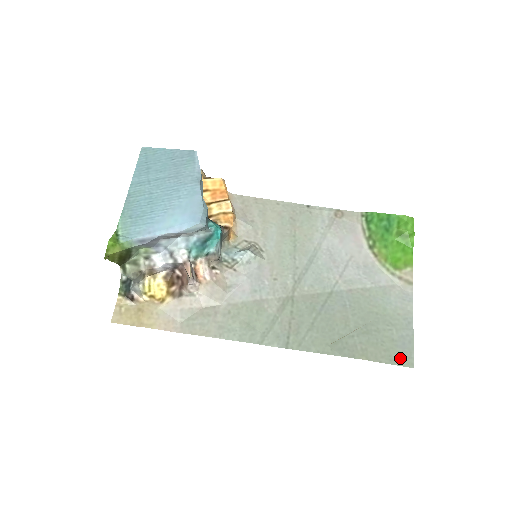
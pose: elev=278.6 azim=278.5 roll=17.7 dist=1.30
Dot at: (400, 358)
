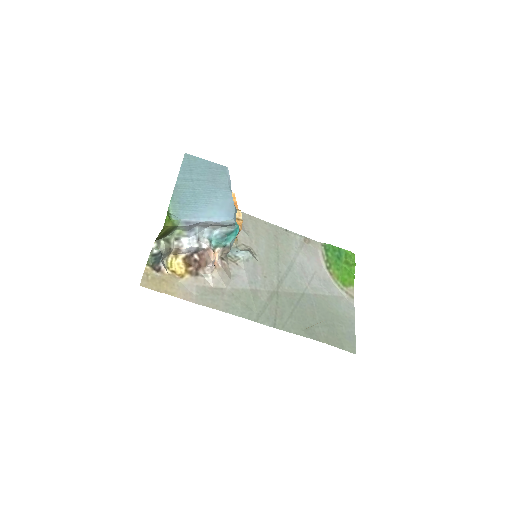
Dot at: (348, 346)
